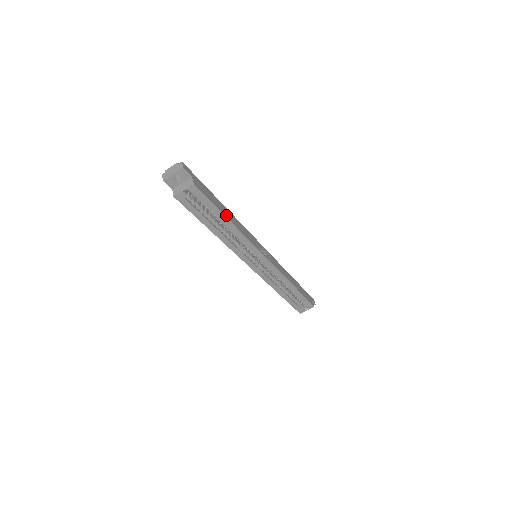
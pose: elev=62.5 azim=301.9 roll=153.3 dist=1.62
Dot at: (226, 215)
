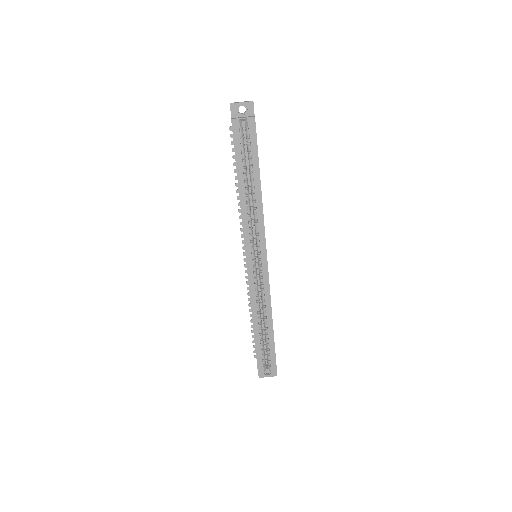
Dot at: occluded
